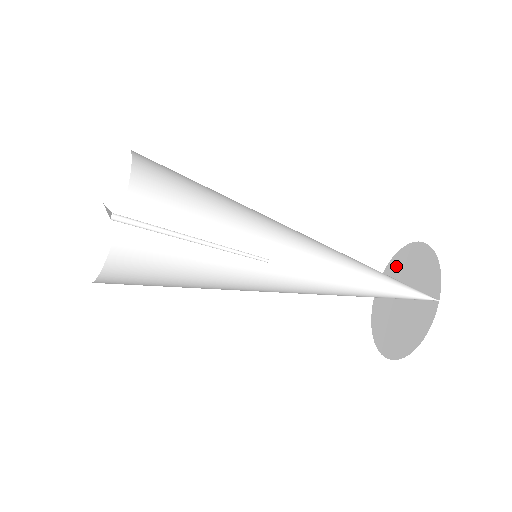
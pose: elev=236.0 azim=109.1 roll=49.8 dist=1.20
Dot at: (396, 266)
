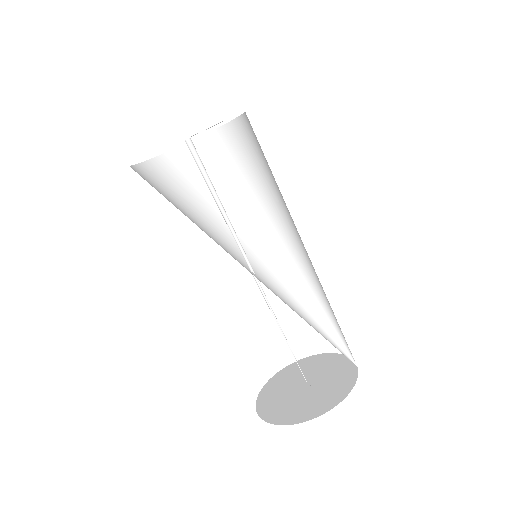
Dot at: (284, 376)
